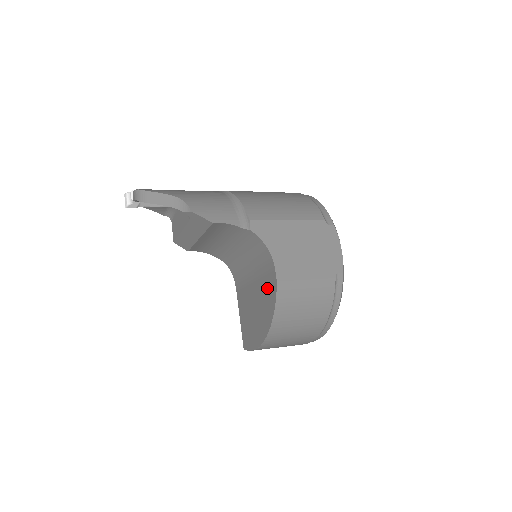
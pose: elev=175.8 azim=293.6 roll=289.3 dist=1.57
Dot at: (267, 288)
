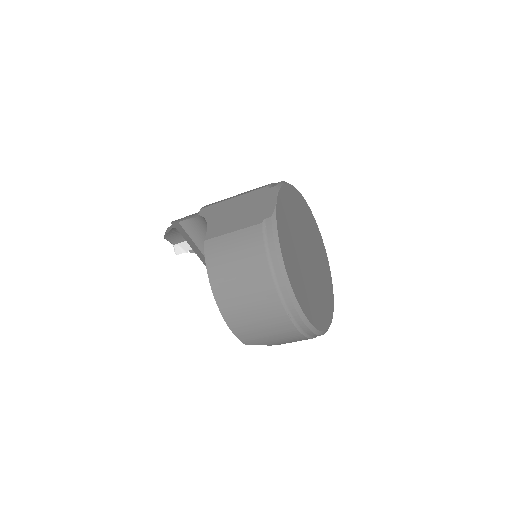
Dot at: occluded
